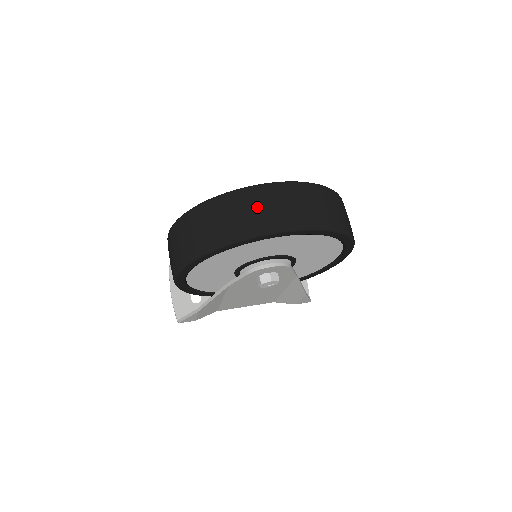
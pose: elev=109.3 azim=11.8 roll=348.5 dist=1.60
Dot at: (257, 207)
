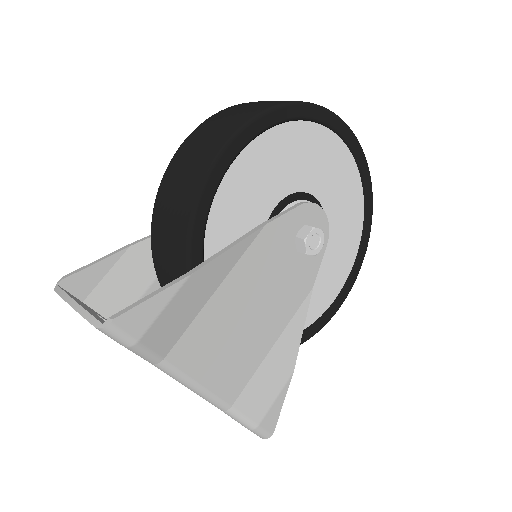
Dot at: occluded
